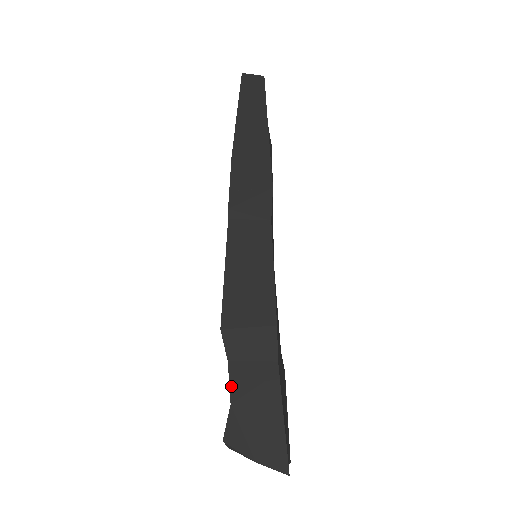
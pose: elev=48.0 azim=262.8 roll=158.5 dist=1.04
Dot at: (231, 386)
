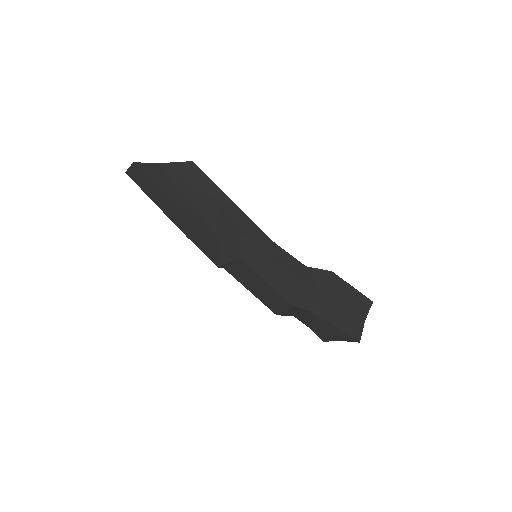
Dot at: occluded
